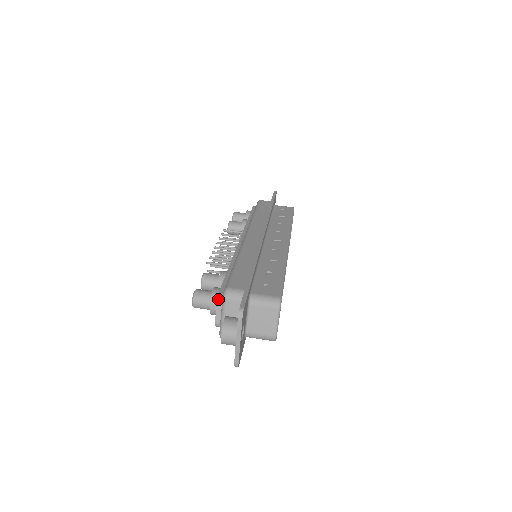
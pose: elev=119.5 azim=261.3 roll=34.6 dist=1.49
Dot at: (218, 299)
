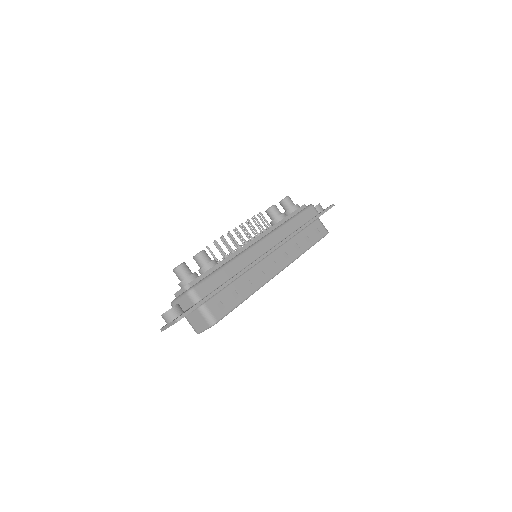
Dot at: (185, 287)
